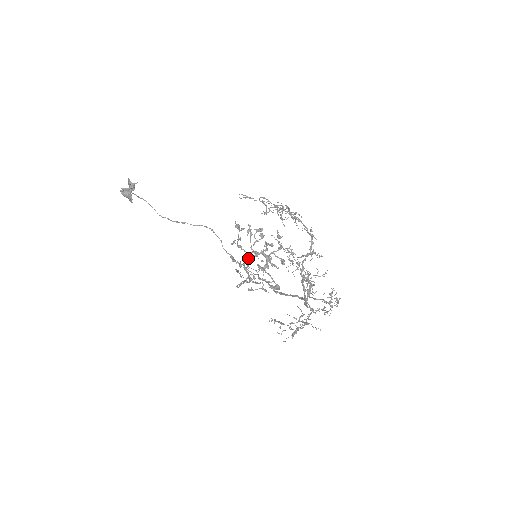
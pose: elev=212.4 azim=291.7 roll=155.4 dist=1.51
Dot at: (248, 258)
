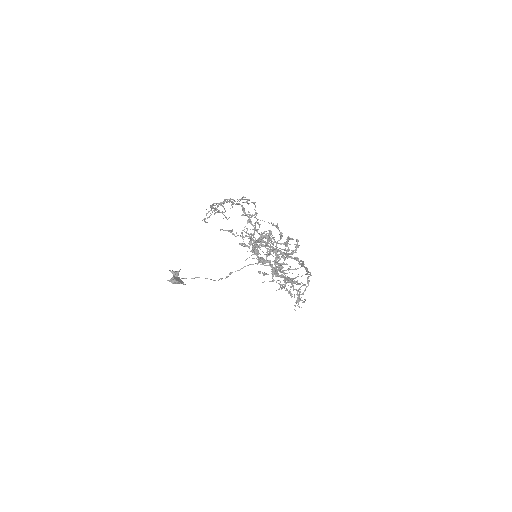
Dot at: occluded
